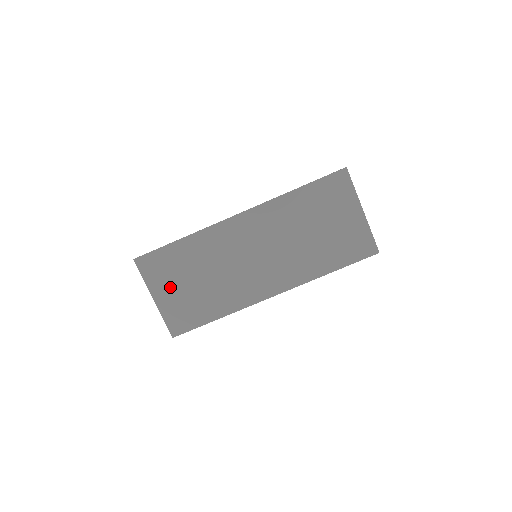
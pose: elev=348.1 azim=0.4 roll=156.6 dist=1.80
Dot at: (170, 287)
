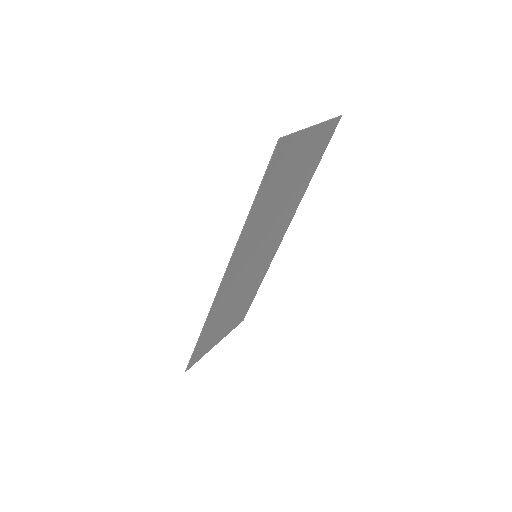
Dot at: (220, 333)
